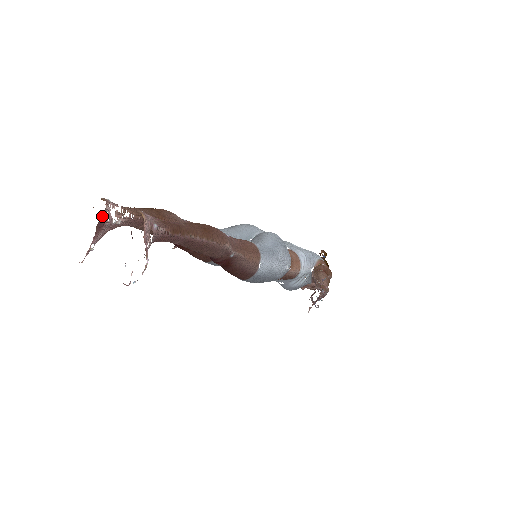
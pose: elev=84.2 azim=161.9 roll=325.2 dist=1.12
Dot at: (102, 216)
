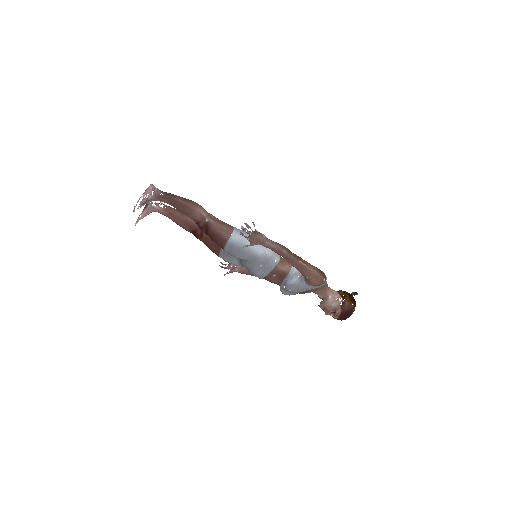
Dot at: occluded
